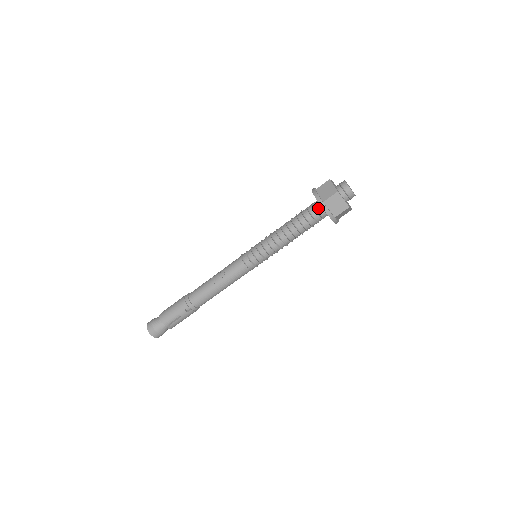
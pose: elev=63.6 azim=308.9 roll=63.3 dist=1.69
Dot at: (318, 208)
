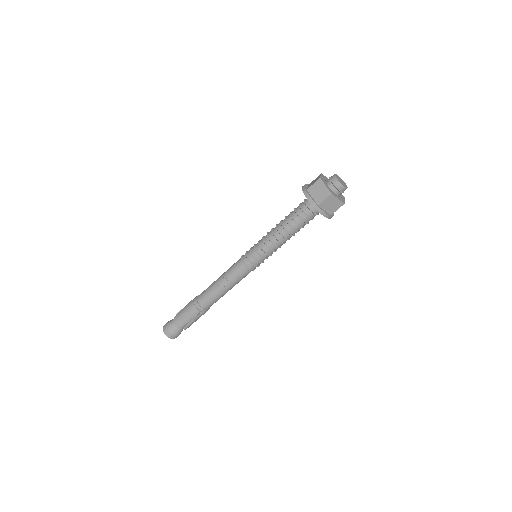
Dot at: (312, 208)
